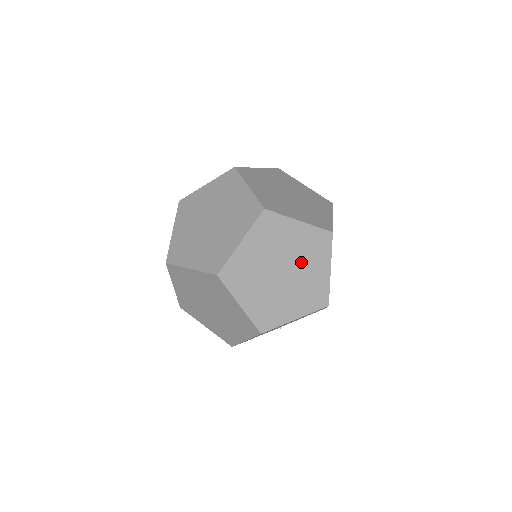
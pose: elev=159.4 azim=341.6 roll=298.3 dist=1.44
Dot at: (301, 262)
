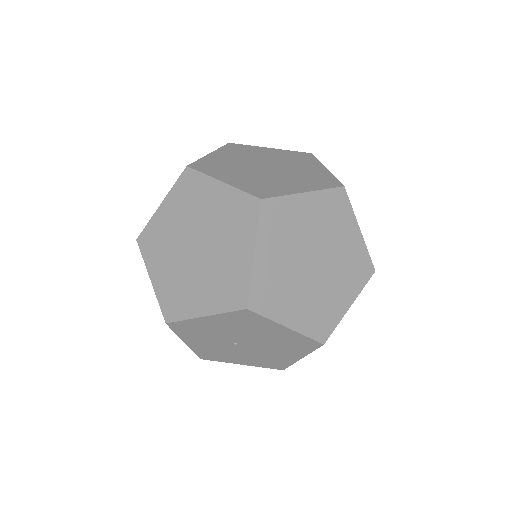
Dot at: (334, 271)
